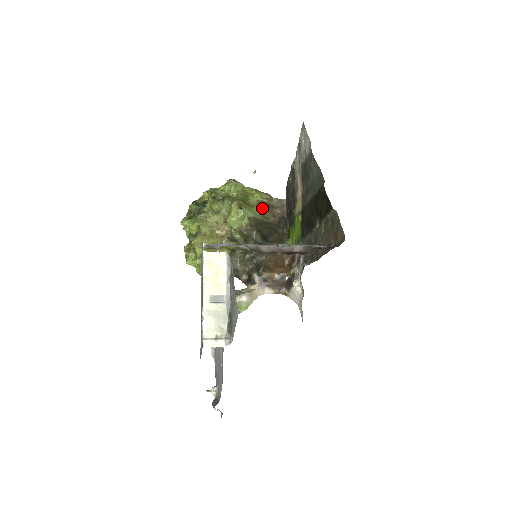
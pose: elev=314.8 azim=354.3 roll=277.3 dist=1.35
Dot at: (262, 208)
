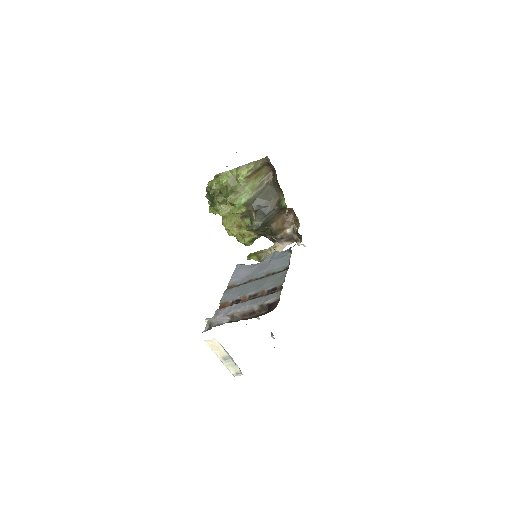
Dot at: (252, 180)
